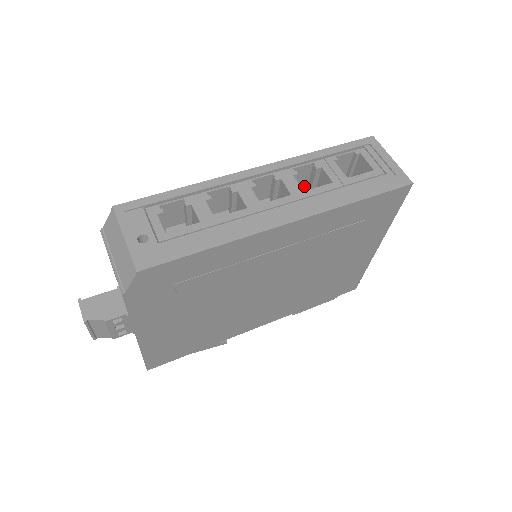
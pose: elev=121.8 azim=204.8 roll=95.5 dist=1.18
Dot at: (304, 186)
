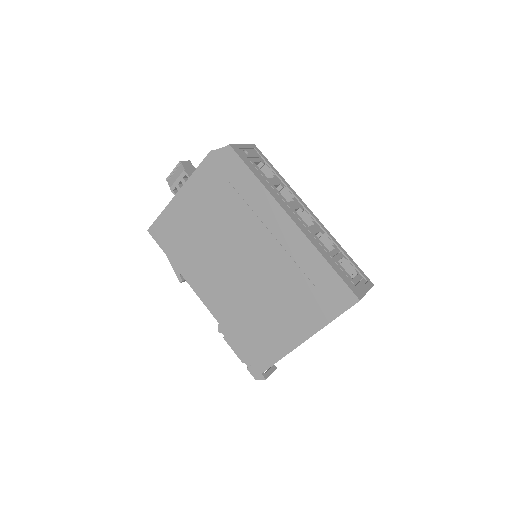
Dot at: occluded
